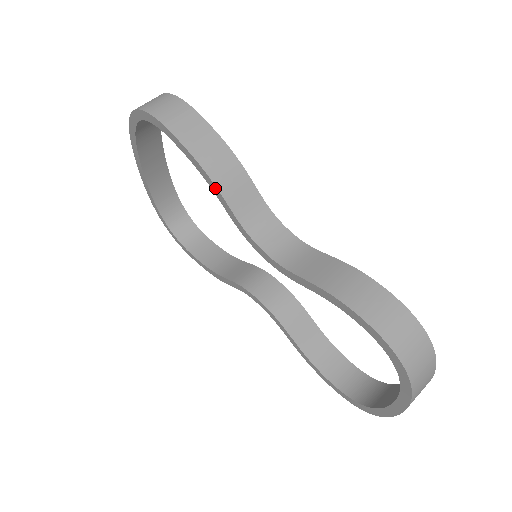
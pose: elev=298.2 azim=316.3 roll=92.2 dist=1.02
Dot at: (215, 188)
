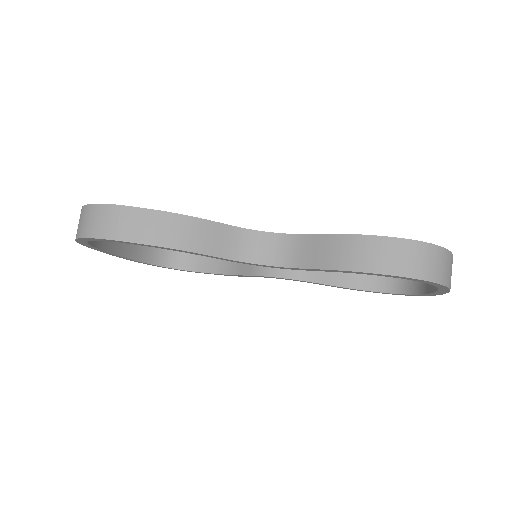
Dot at: (194, 253)
